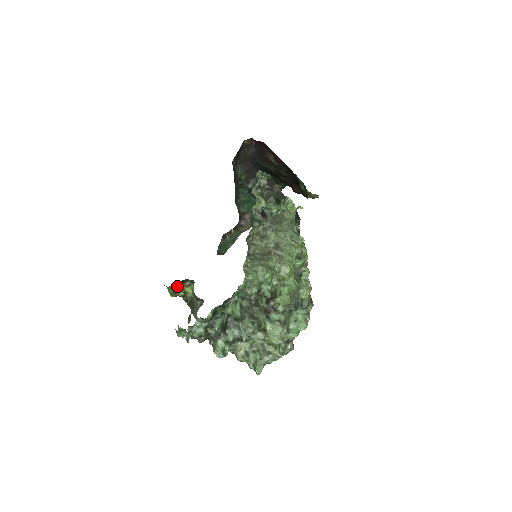
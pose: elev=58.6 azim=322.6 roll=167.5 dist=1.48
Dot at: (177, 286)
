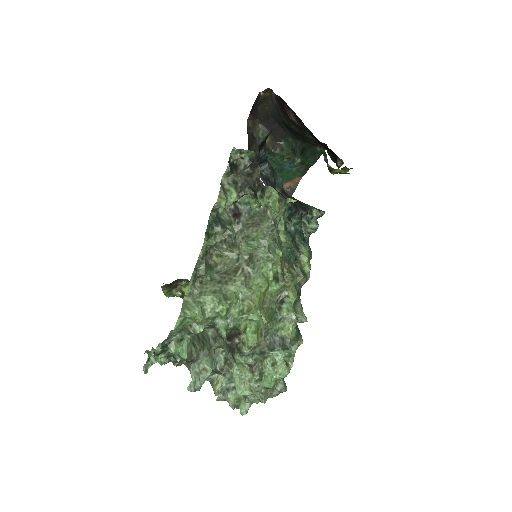
Dot at: (169, 287)
